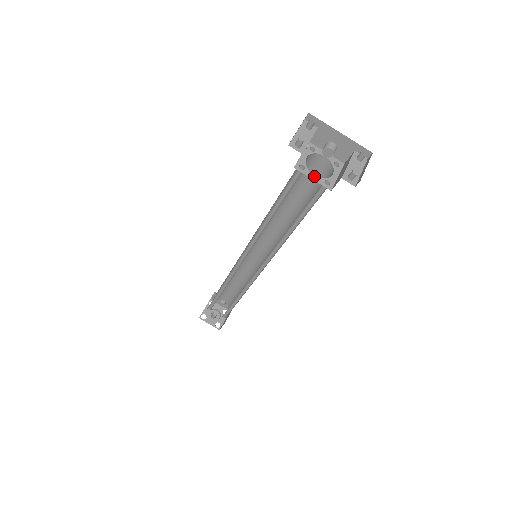
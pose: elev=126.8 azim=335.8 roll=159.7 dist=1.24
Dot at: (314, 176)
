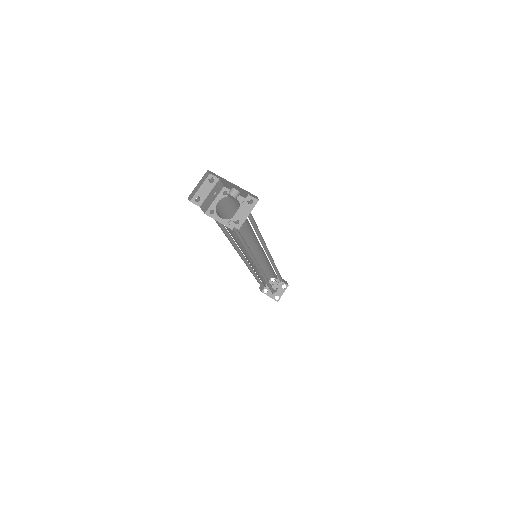
Dot at: (220, 218)
